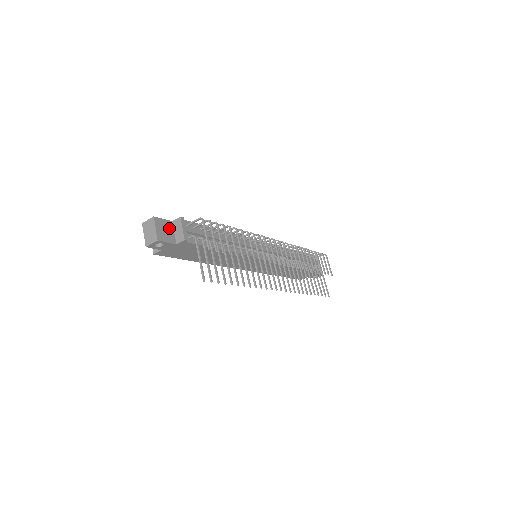
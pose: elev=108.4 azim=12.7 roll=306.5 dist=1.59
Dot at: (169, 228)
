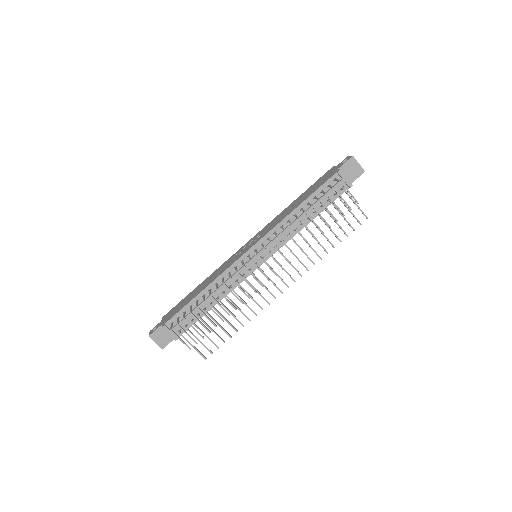
Dot at: (164, 332)
